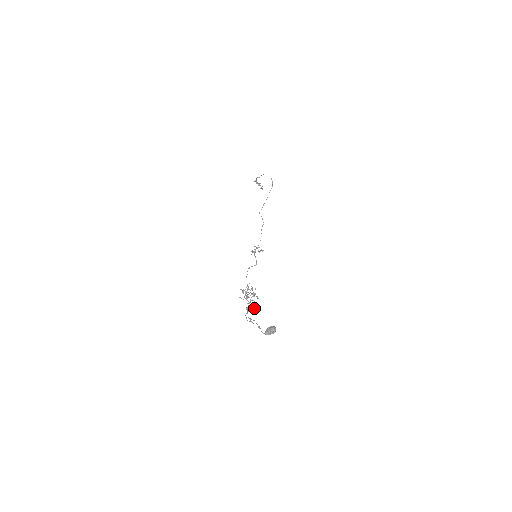
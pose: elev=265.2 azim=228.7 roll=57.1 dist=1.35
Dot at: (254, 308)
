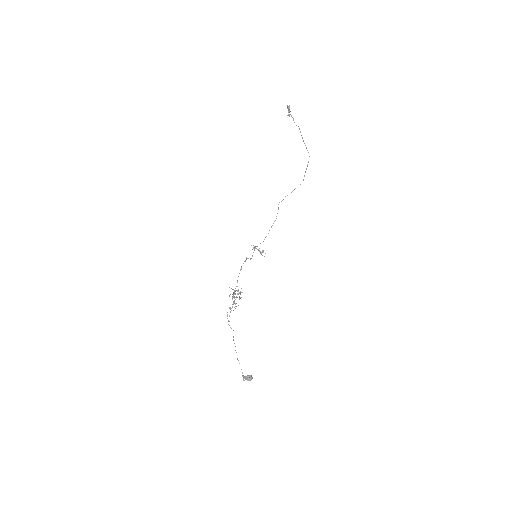
Dot at: (235, 308)
